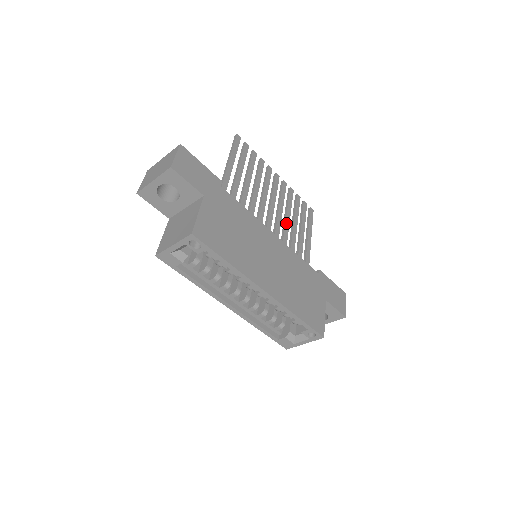
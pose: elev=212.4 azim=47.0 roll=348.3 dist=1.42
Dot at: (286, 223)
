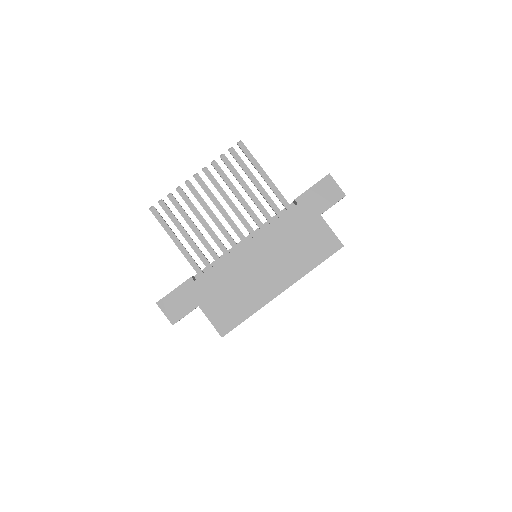
Dot at: (242, 203)
